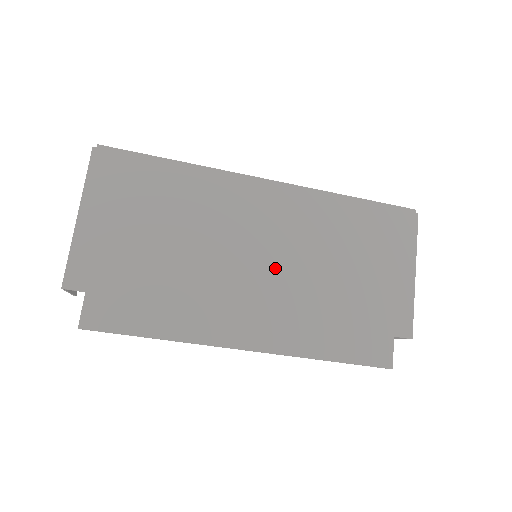
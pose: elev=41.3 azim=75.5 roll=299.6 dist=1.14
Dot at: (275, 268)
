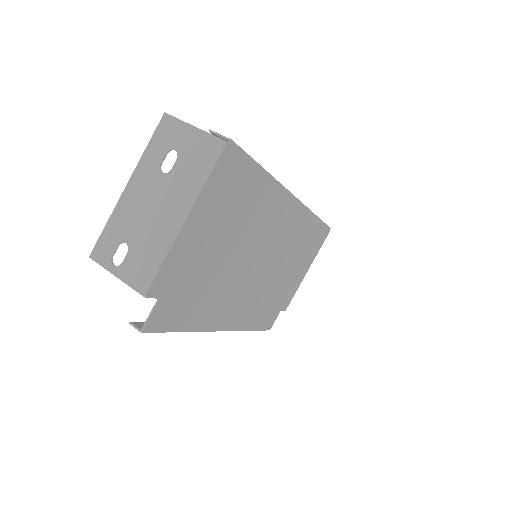
Dot at: (264, 270)
